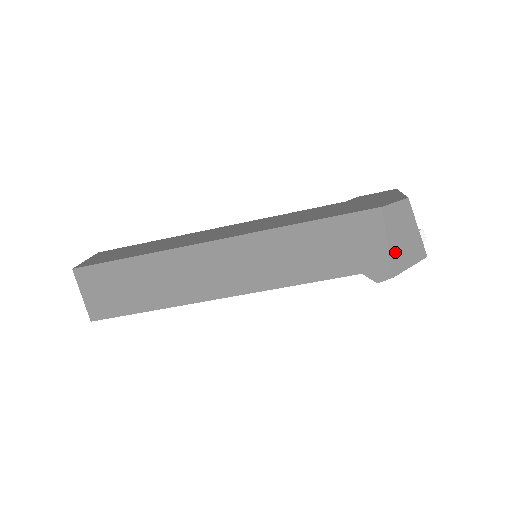
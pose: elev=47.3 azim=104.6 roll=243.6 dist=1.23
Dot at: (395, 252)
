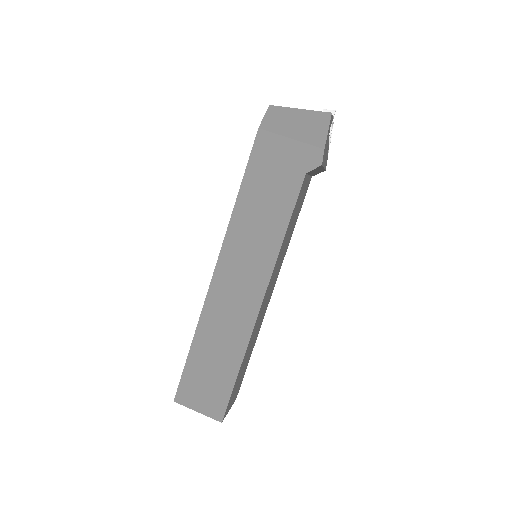
Dot at: (304, 137)
